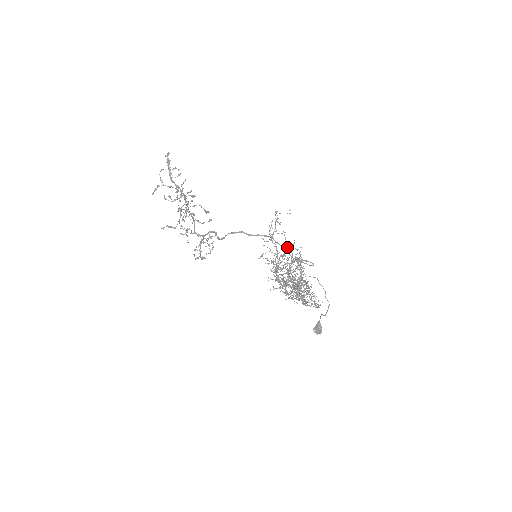
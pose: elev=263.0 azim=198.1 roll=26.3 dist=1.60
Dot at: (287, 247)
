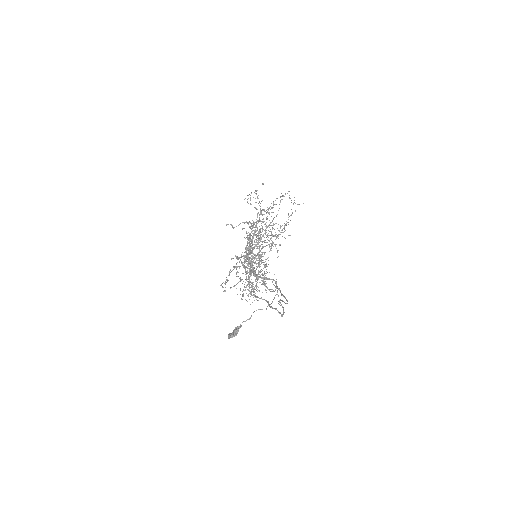
Dot at: (277, 198)
